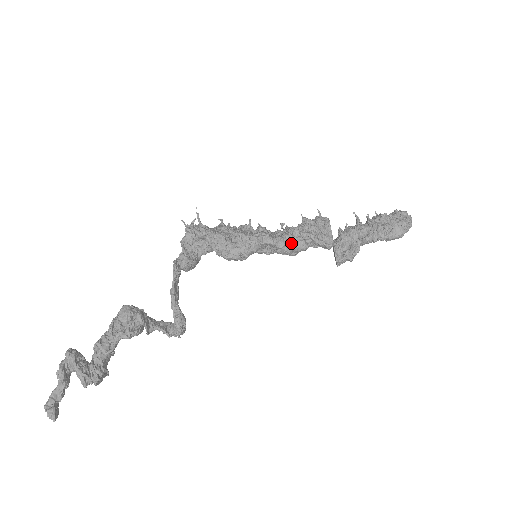
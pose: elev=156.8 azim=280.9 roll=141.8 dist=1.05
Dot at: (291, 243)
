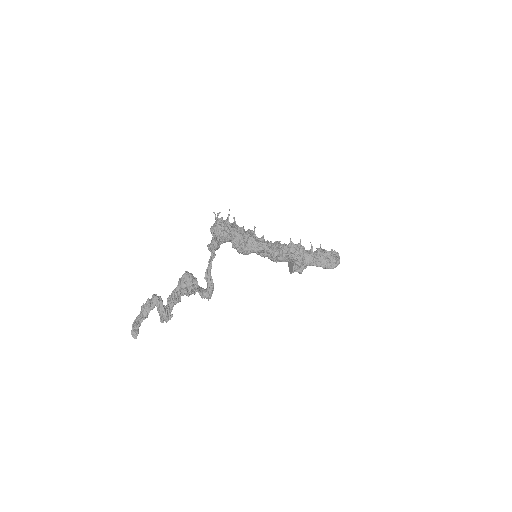
Dot at: (281, 256)
